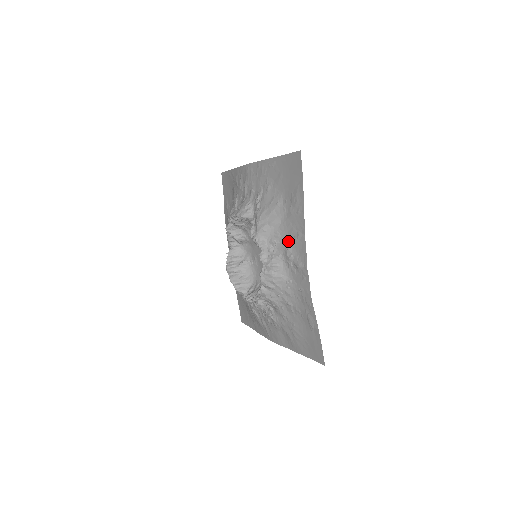
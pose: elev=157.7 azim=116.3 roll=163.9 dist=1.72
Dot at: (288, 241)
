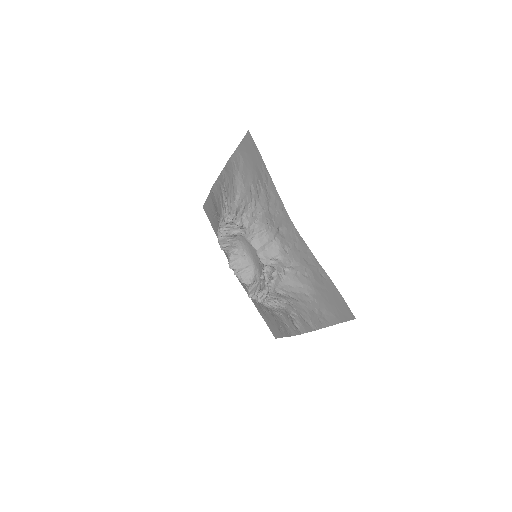
Dot at: (297, 312)
